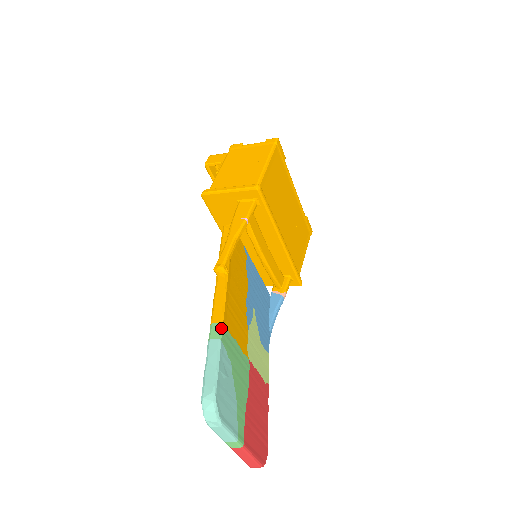
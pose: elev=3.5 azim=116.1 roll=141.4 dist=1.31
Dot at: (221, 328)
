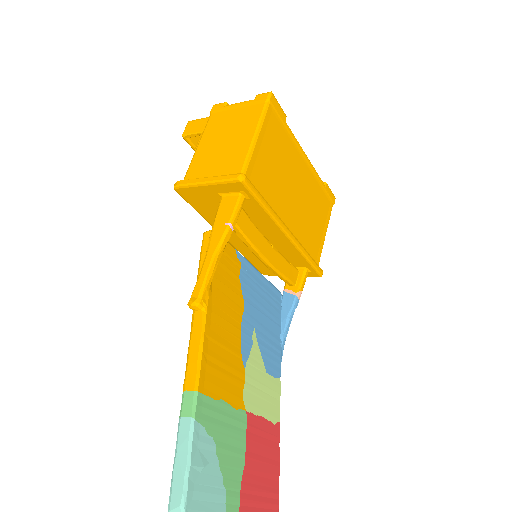
Dot at: (195, 400)
